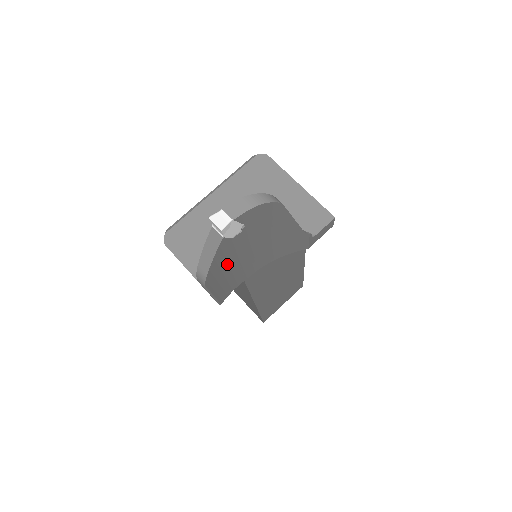
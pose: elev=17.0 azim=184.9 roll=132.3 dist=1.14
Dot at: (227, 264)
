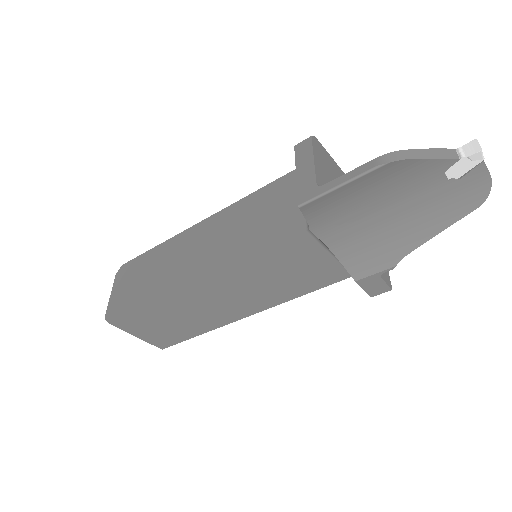
Dot at: (389, 185)
